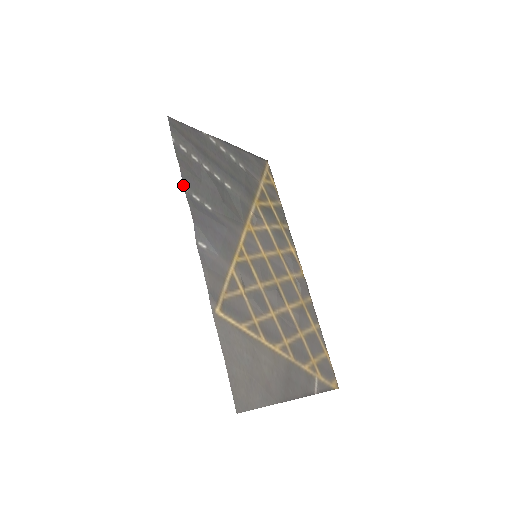
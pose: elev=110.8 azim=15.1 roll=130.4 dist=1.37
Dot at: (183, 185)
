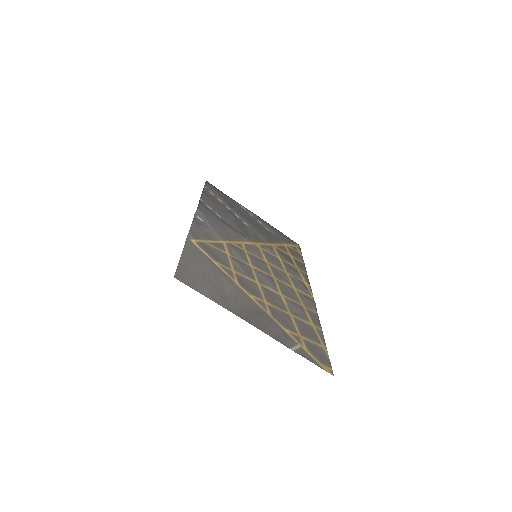
Dot at: (200, 198)
